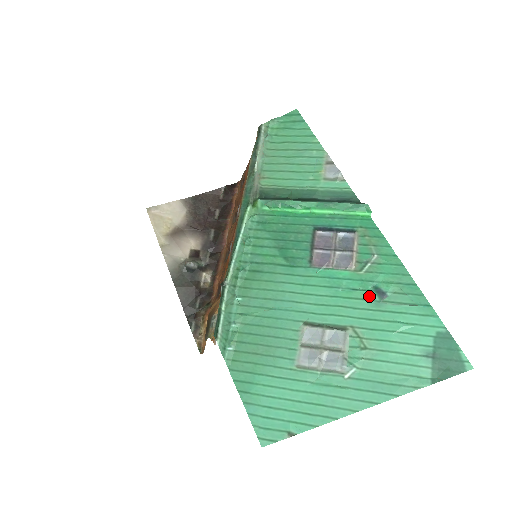
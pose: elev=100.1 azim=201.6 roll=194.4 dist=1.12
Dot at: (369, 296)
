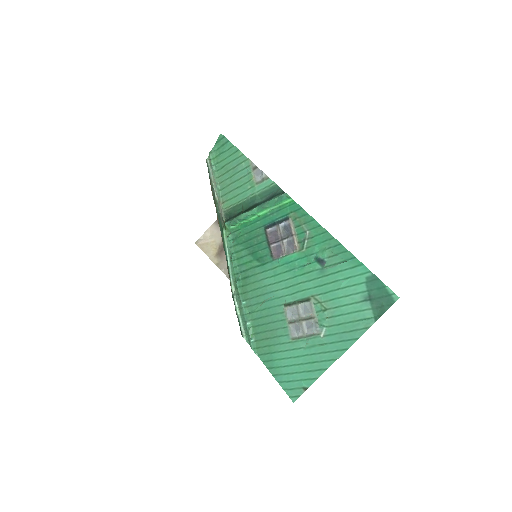
Dot at: (314, 267)
